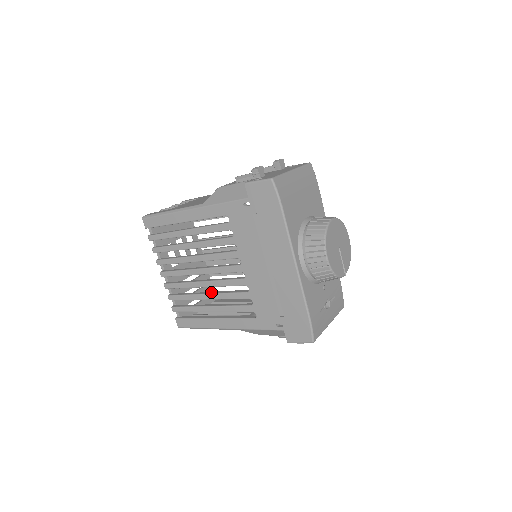
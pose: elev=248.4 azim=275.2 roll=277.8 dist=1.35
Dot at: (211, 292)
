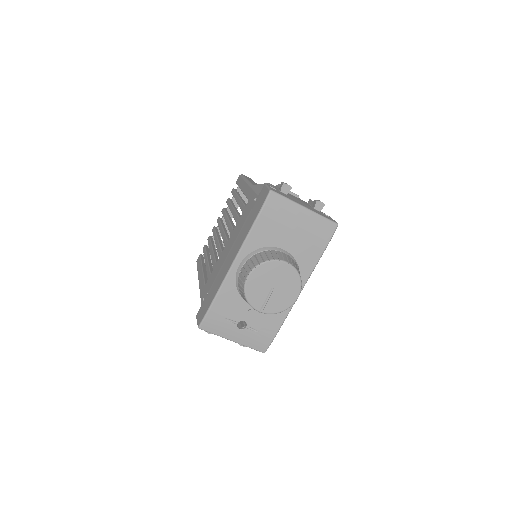
Dot at: (215, 250)
